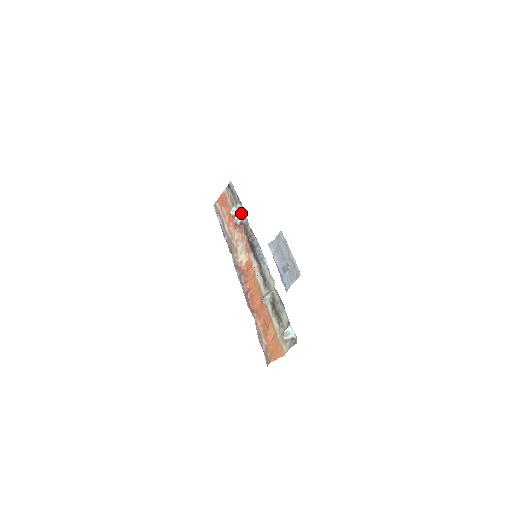
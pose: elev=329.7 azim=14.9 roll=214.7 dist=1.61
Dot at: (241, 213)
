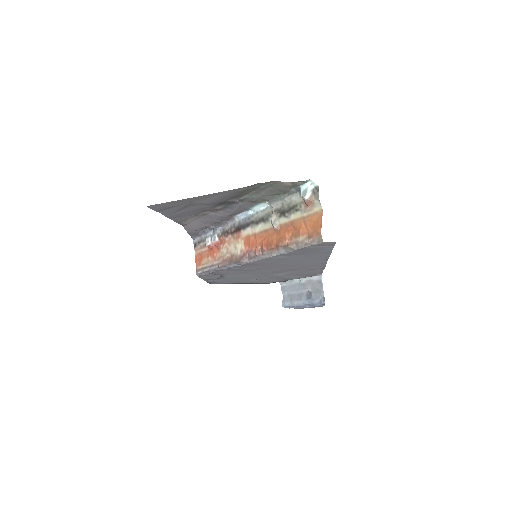
Dot at: (213, 232)
